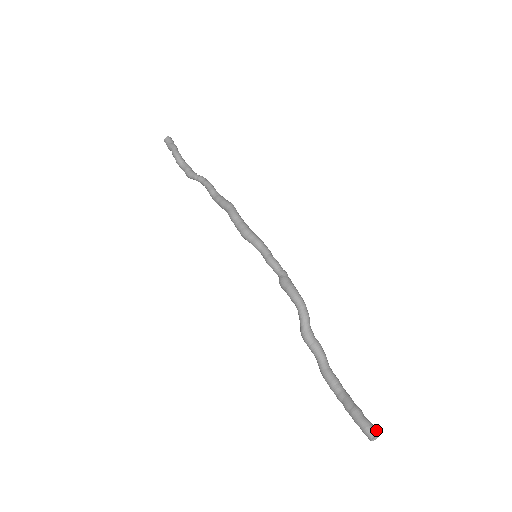
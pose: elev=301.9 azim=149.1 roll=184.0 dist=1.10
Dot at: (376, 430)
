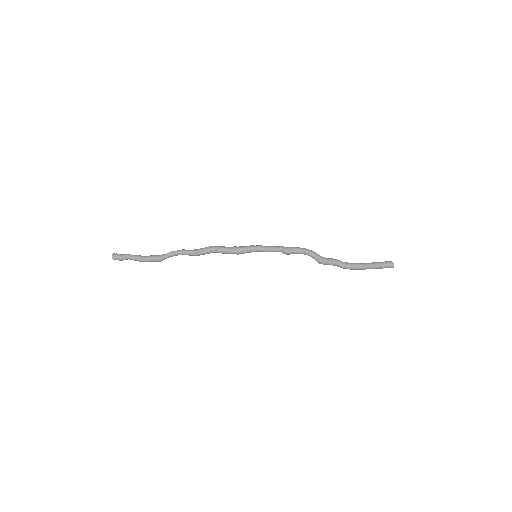
Dot at: (391, 261)
